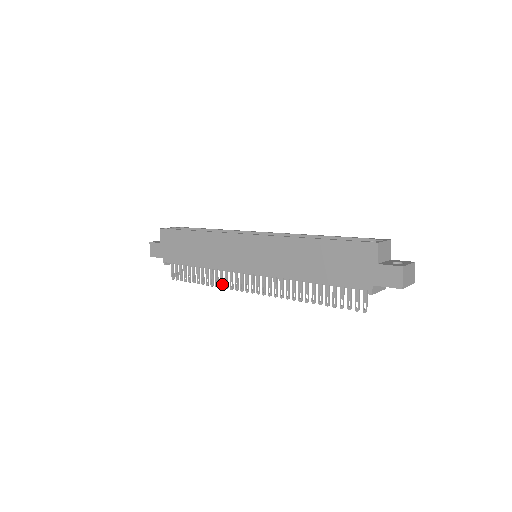
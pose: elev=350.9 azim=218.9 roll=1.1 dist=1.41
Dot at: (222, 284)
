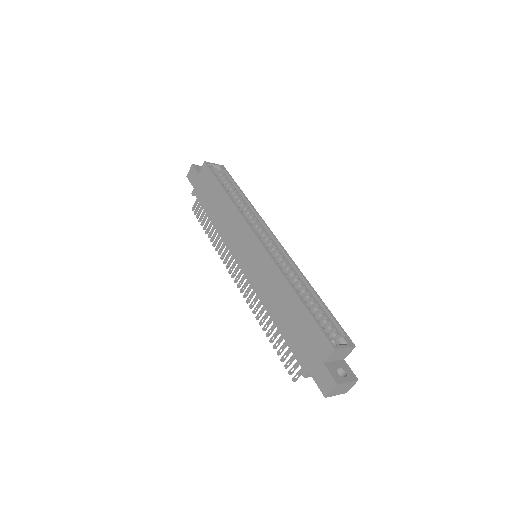
Dot at: (220, 252)
